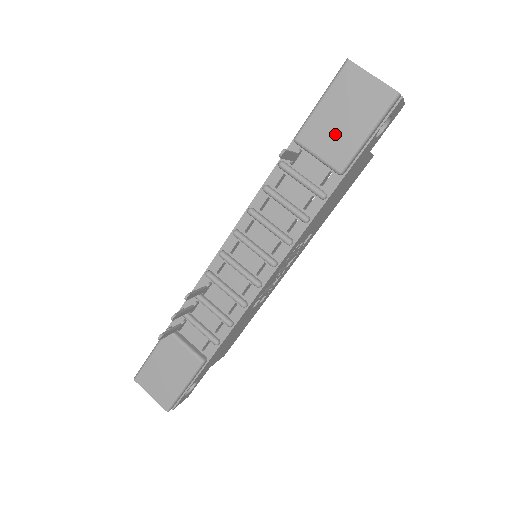
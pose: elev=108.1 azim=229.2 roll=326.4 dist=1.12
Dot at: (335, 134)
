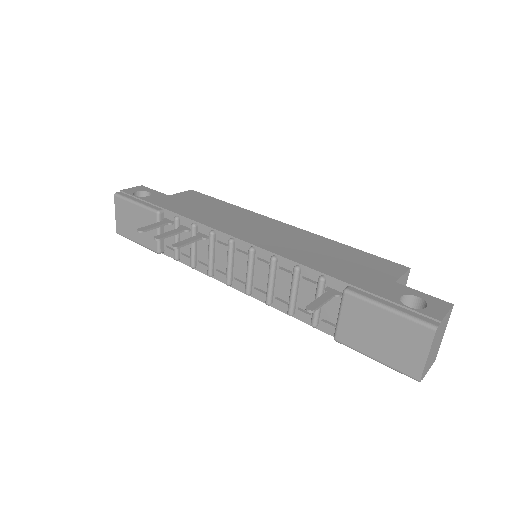
Dot at: (363, 330)
